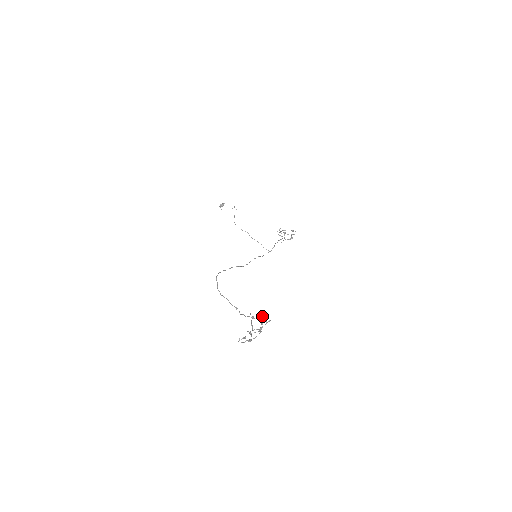
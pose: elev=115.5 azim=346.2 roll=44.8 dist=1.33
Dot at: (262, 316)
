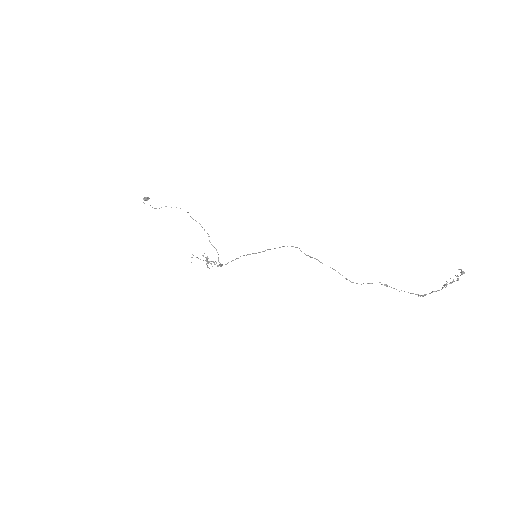
Dot at: occluded
